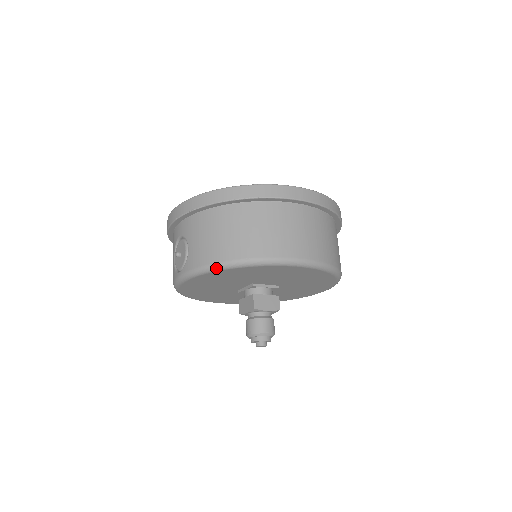
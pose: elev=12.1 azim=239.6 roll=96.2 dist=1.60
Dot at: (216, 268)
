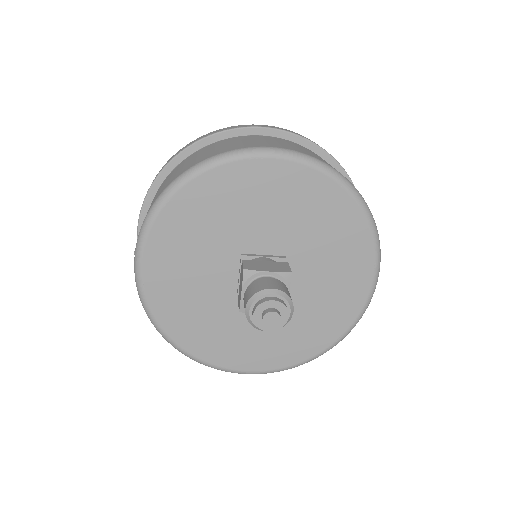
Dot at: (159, 201)
